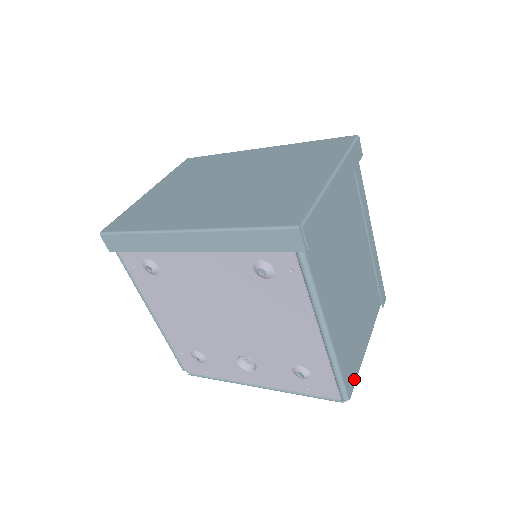
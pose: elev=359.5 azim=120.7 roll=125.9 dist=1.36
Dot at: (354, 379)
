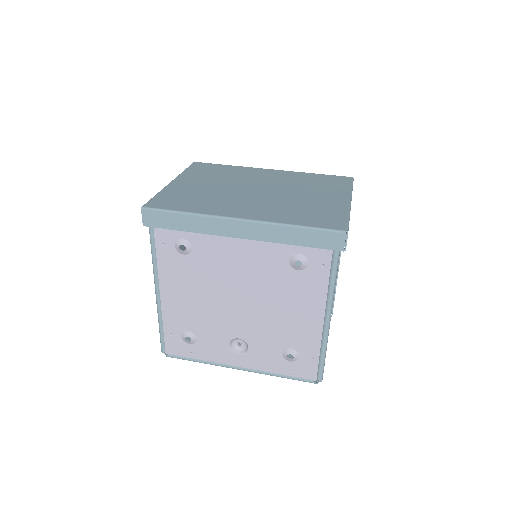
Dot at: occluded
